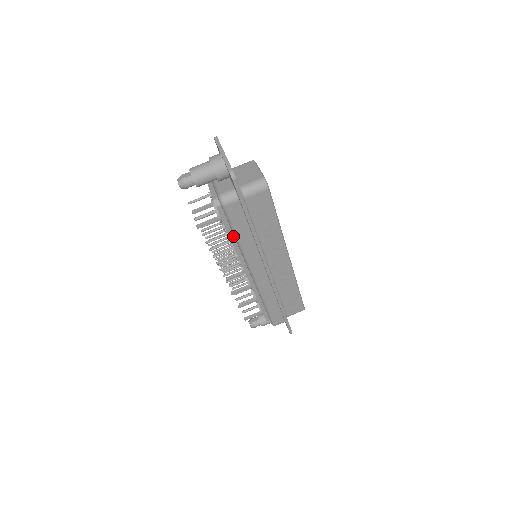
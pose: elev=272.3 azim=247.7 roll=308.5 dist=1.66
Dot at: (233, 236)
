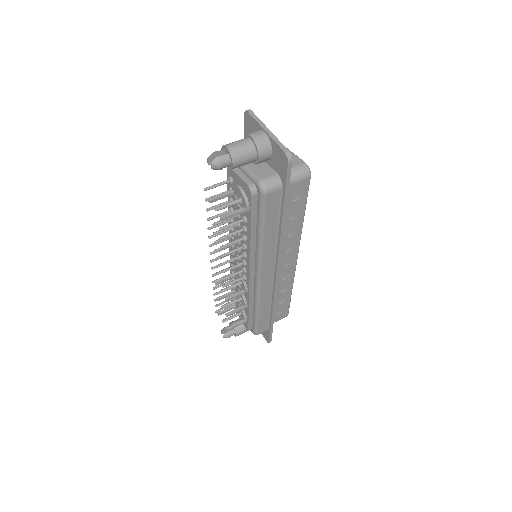
Dot at: (254, 231)
